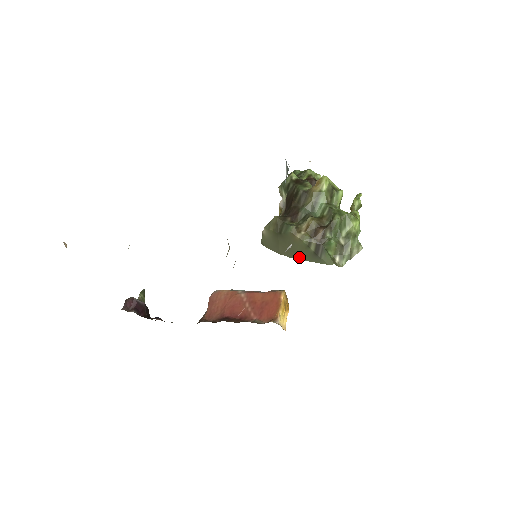
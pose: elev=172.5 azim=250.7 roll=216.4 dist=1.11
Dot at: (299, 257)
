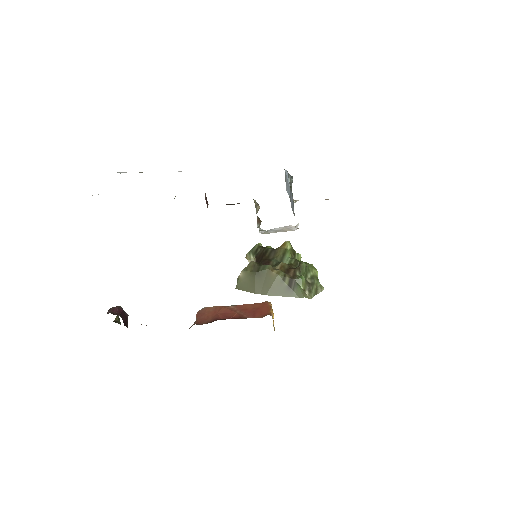
Dot at: (273, 293)
